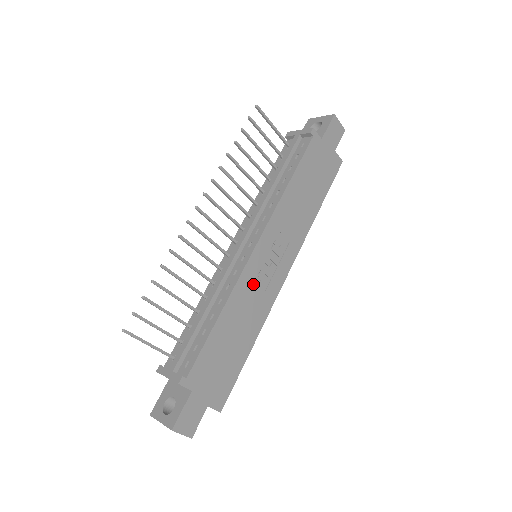
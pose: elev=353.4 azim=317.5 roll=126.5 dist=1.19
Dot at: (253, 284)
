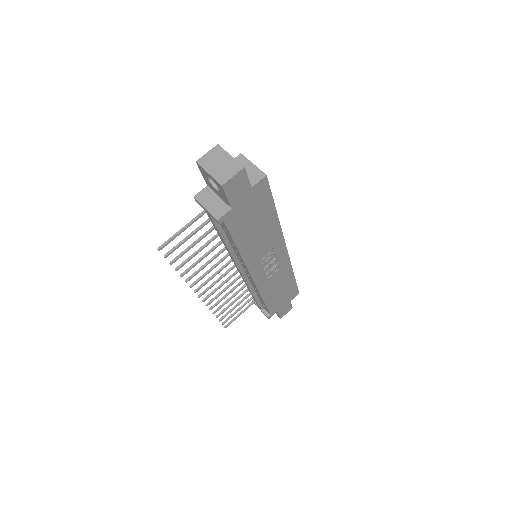
Dot at: (269, 279)
